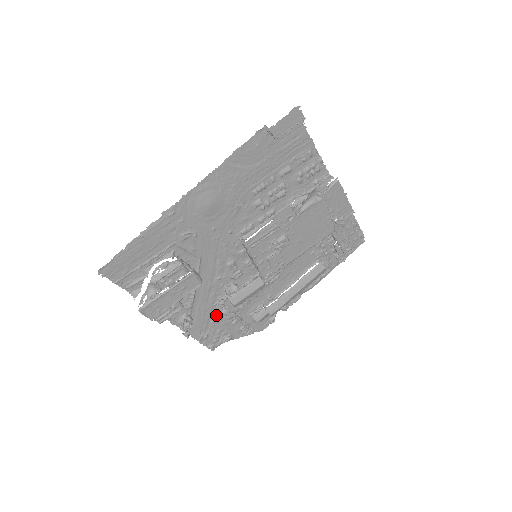
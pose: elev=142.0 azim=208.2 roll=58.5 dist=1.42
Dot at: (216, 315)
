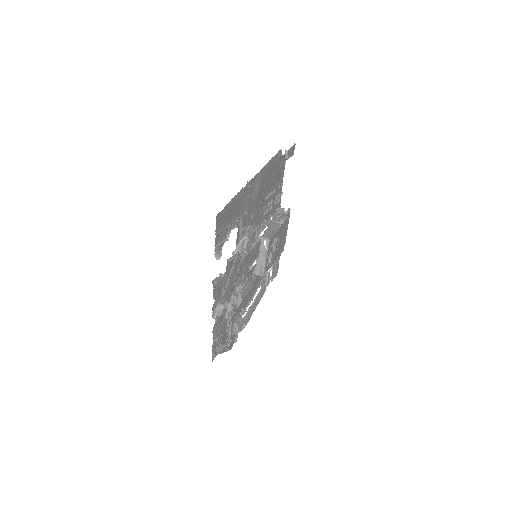
Dot at: (227, 313)
